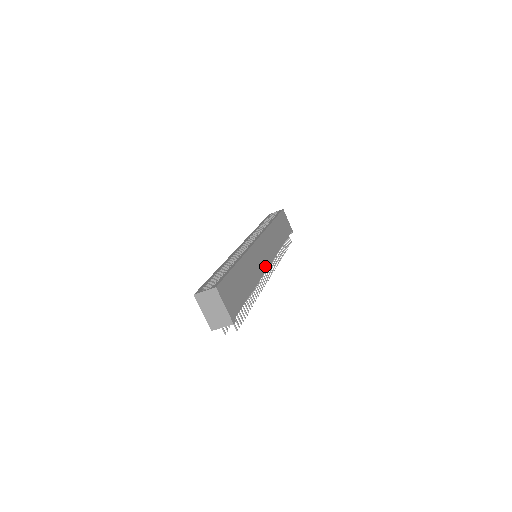
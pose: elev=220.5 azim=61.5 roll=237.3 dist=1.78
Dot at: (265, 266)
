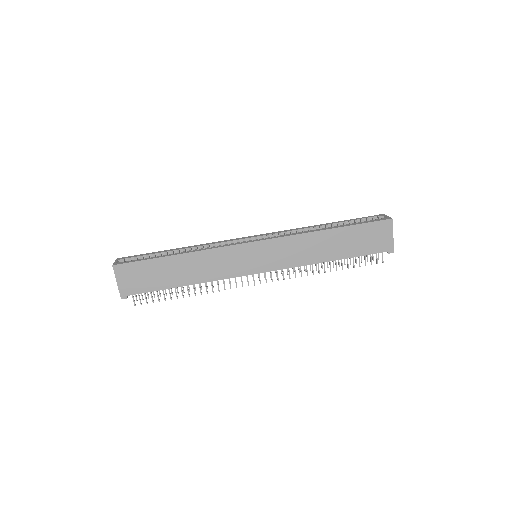
Dot at: (243, 272)
